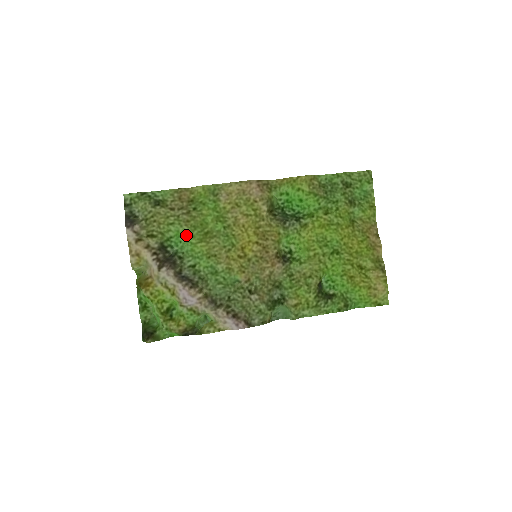
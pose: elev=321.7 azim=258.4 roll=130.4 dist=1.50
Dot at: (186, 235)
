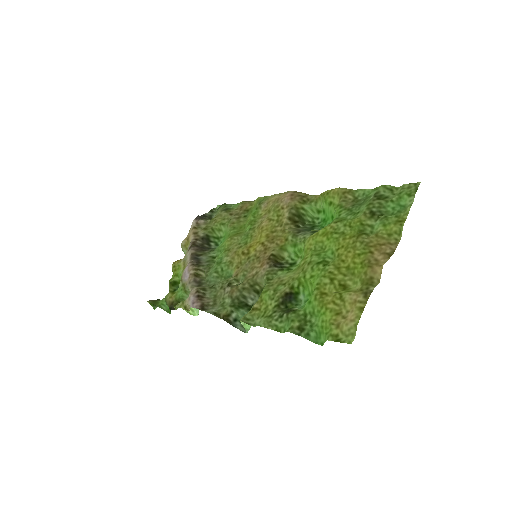
Dot at: (227, 234)
